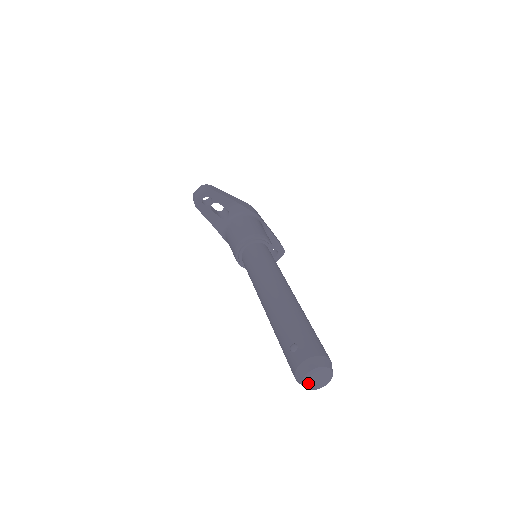
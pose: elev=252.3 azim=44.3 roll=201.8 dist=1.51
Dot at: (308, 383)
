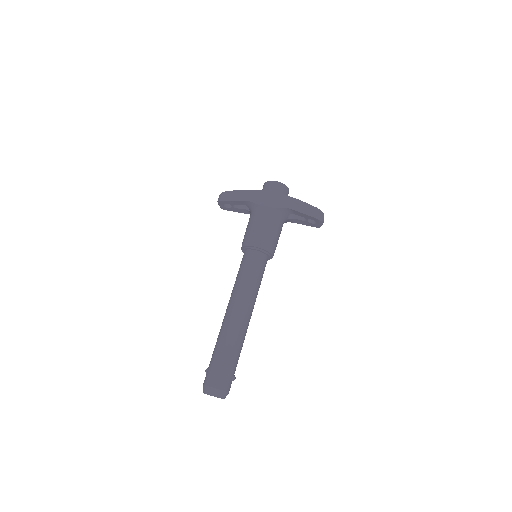
Dot at: occluded
